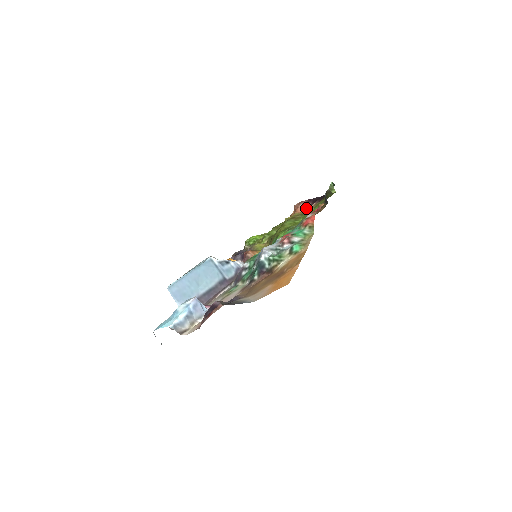
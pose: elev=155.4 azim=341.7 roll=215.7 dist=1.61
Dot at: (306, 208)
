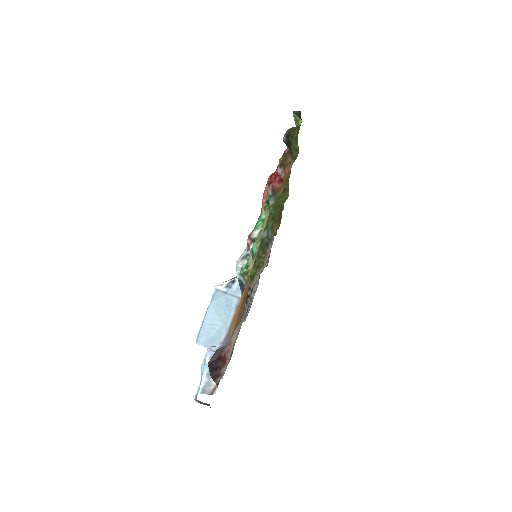
Dot at: occluded
